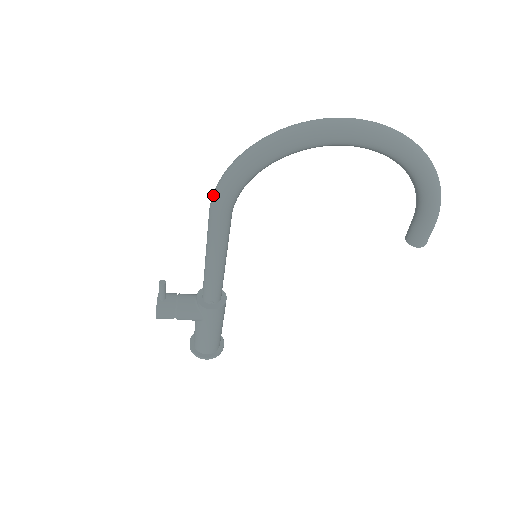
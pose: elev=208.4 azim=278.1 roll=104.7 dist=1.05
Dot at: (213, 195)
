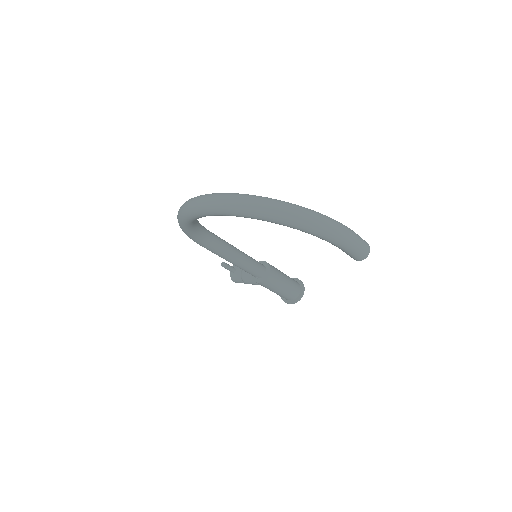
Dot at: occluded
